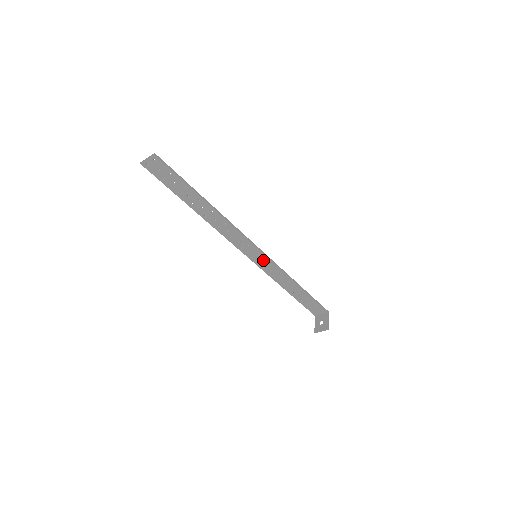
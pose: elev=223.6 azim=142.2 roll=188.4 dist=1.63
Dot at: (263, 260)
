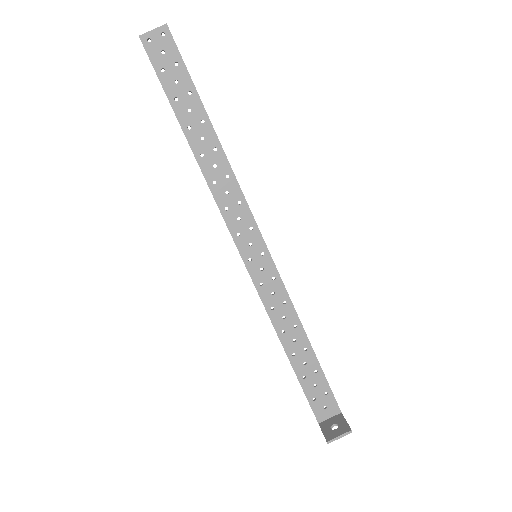
Dot at: (264, 267)
